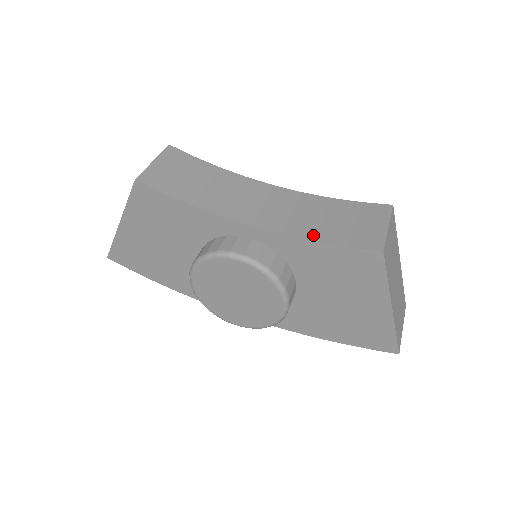
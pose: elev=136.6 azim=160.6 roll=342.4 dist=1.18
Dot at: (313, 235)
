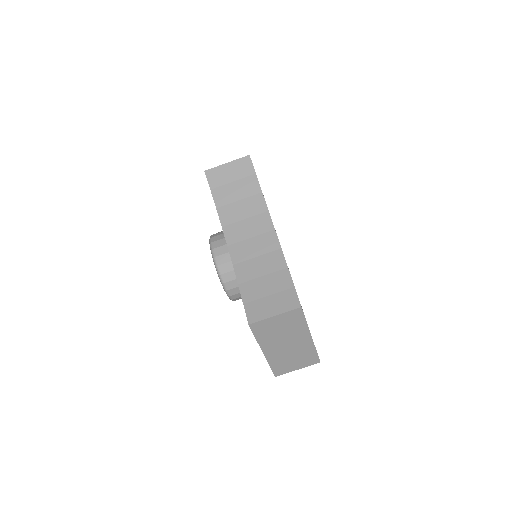
Dot at: (243, 280)
